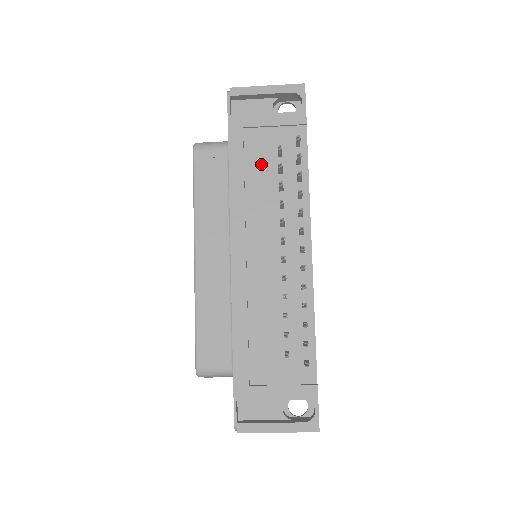
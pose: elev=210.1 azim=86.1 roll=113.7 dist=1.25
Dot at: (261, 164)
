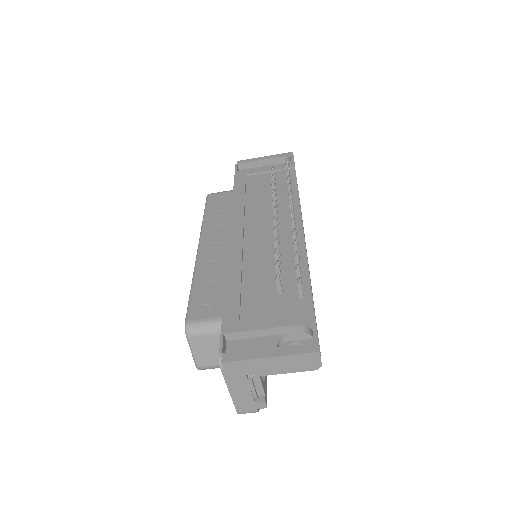
Dot at: (259, 189)
